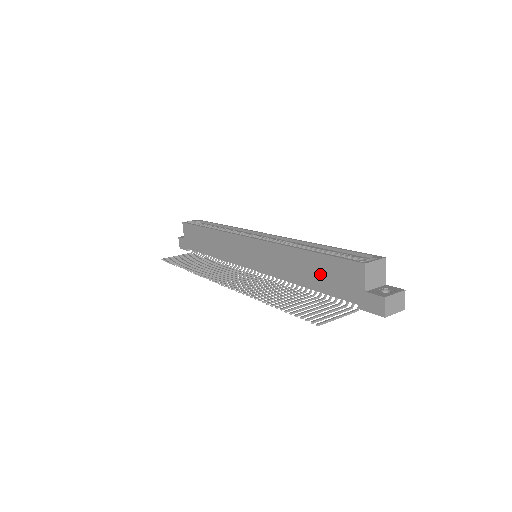
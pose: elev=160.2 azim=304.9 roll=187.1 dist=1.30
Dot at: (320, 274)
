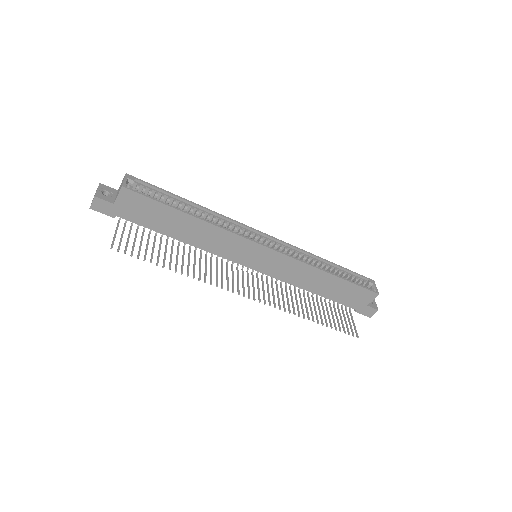
Dot at: (337, 291)
